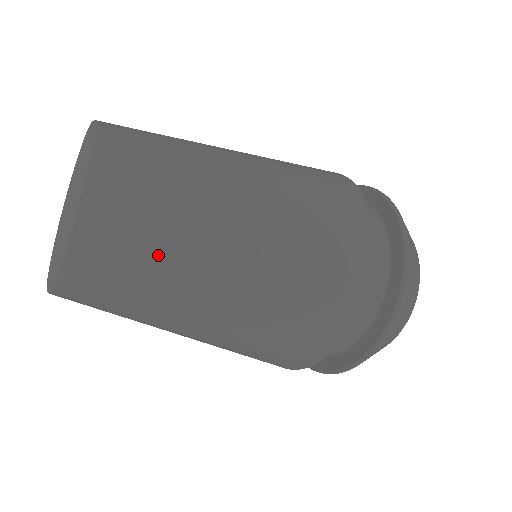
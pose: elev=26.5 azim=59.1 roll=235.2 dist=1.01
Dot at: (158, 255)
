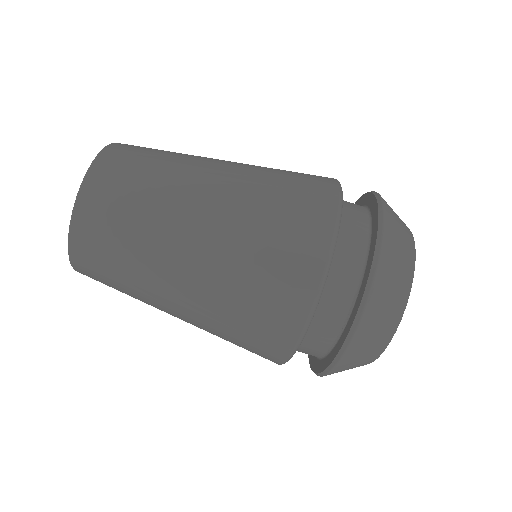
Dot at: occluded
